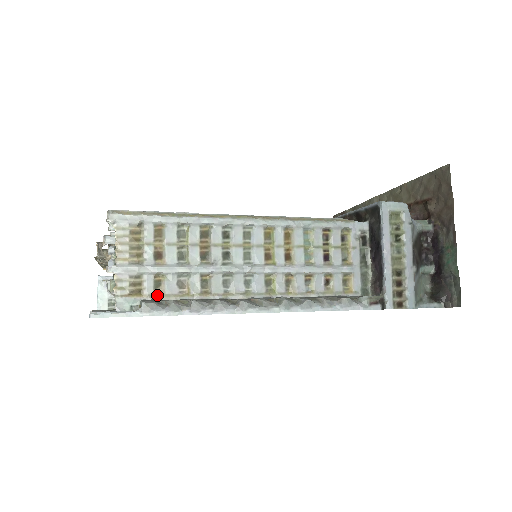
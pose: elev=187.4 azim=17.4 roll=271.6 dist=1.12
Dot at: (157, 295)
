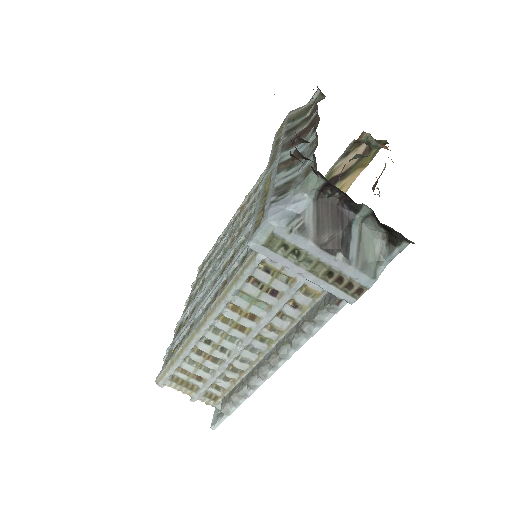
Dot at: (224, 392)
